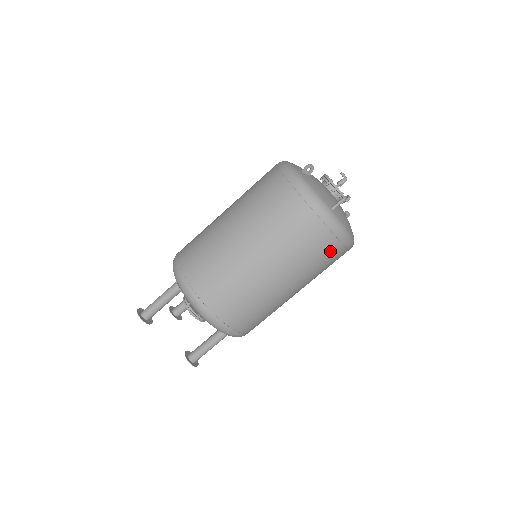
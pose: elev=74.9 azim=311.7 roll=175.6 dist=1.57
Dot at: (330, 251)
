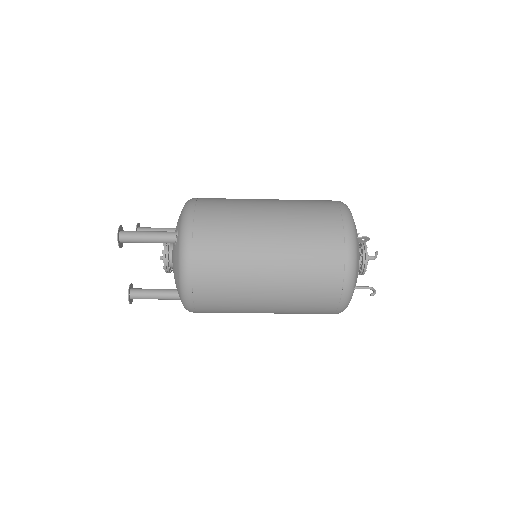
Dot at: (322, 312)
